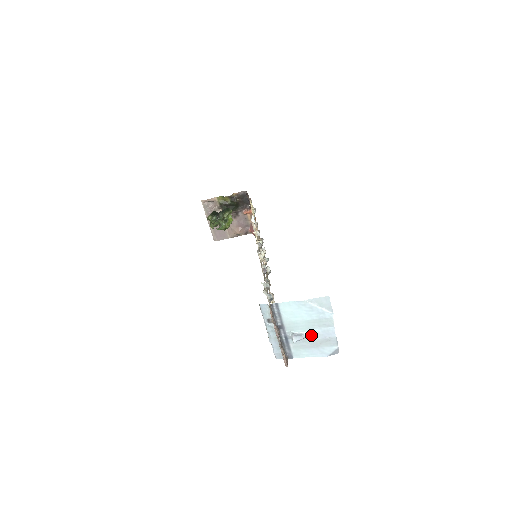
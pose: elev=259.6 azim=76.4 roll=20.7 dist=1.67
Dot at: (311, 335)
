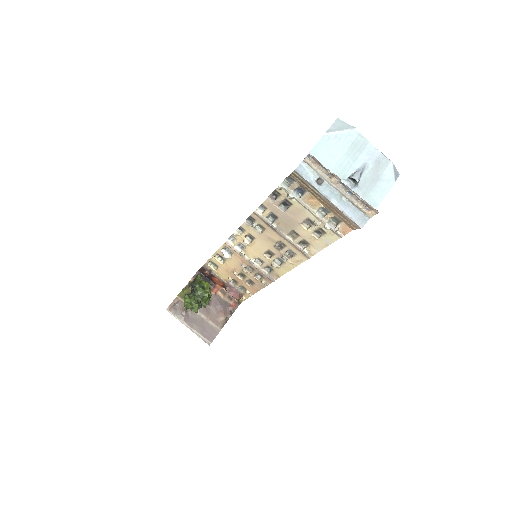
Dot at: (362, 166)
